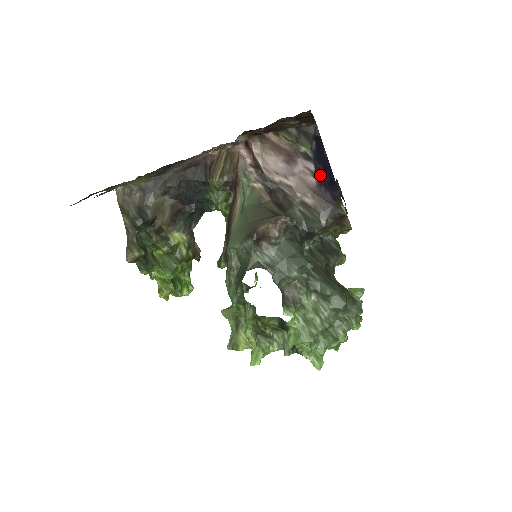
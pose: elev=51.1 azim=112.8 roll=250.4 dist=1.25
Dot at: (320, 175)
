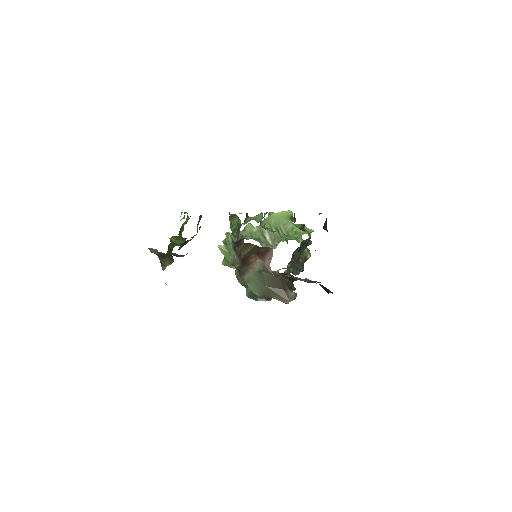
Dot at: occluded
